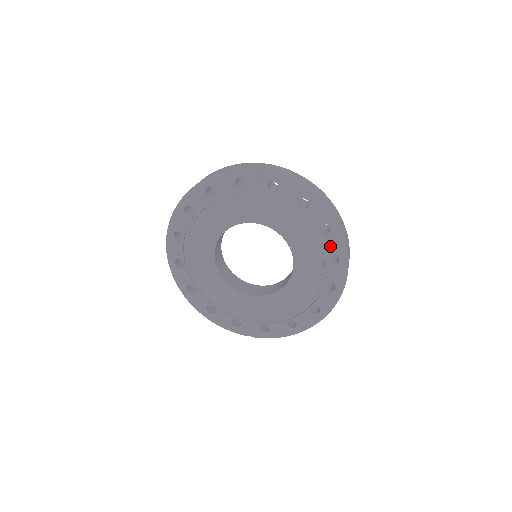
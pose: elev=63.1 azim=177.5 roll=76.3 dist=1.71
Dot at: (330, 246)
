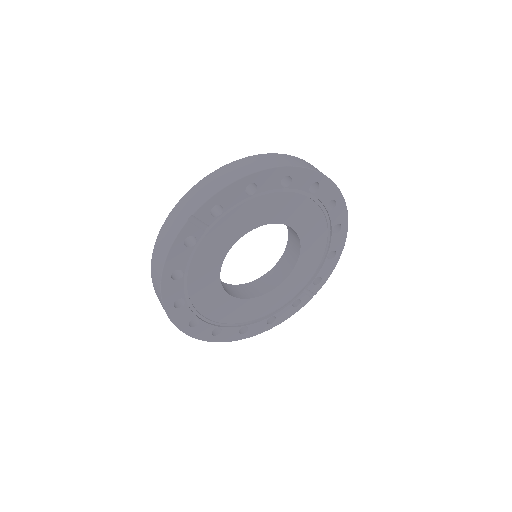
Dot at: (302, 185)
